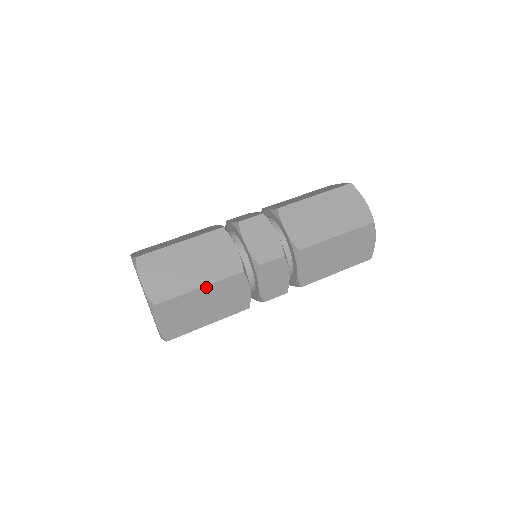
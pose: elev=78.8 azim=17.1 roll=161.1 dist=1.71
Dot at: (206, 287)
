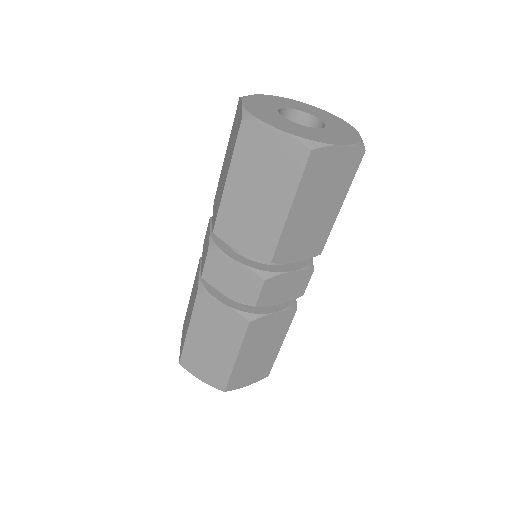
Dot at: (239, 354)
